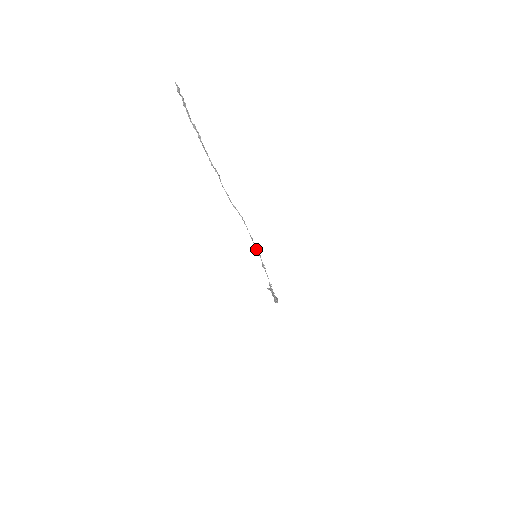
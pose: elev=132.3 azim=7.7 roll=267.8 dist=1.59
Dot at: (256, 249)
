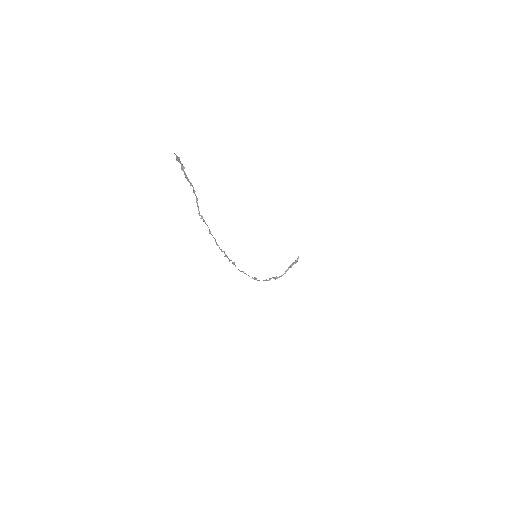
Dot at: occluded
